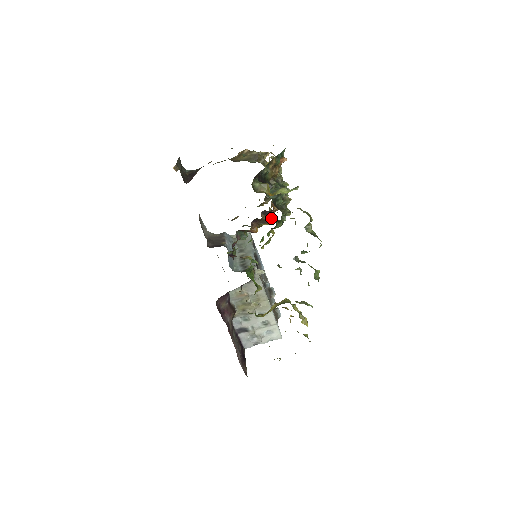
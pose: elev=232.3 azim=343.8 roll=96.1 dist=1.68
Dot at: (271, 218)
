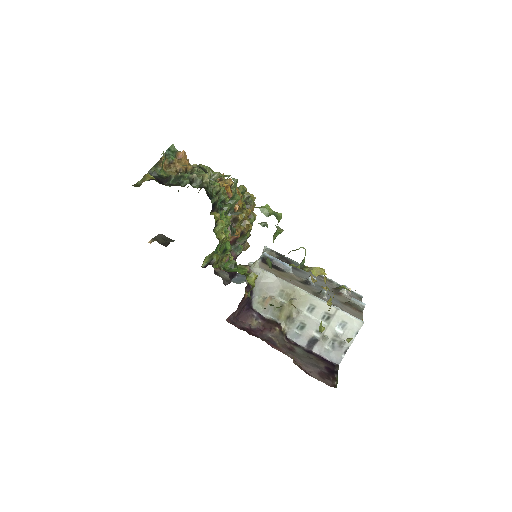
Dot at: occluded
